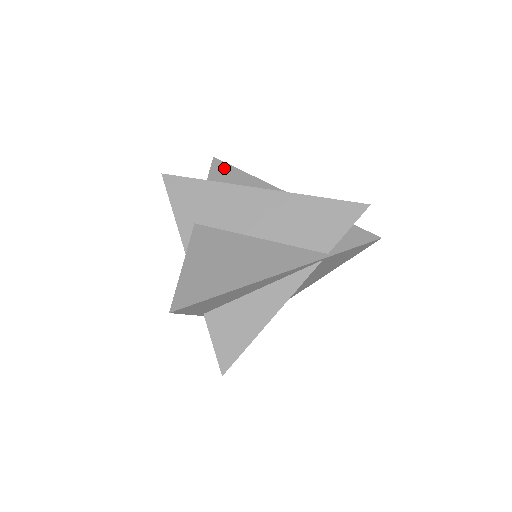
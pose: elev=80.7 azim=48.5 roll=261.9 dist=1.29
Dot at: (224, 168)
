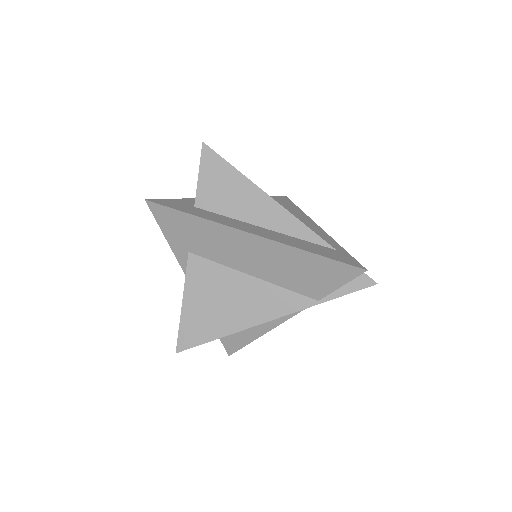
Dot at: (216, 164)
